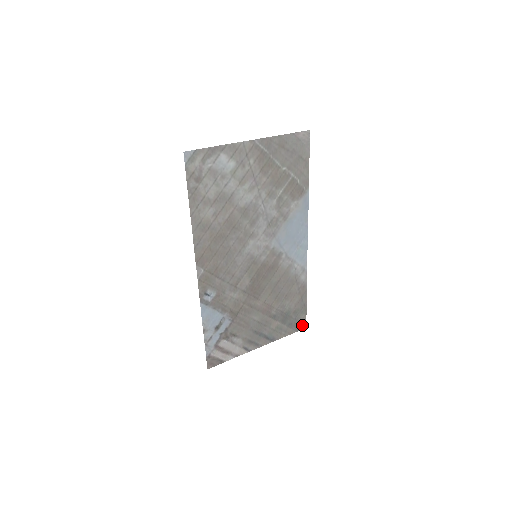
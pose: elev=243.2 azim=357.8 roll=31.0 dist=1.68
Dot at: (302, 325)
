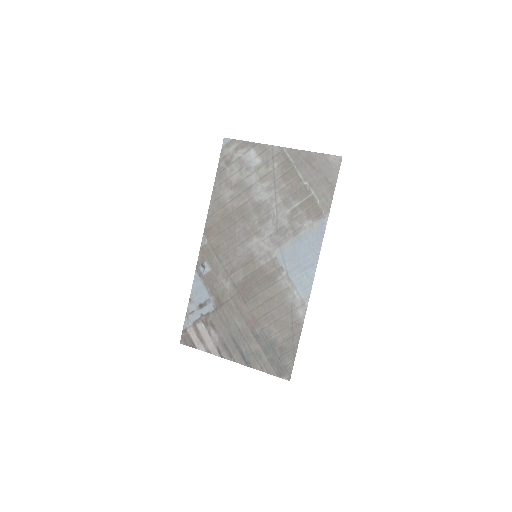
Dot at: (286, 373)
